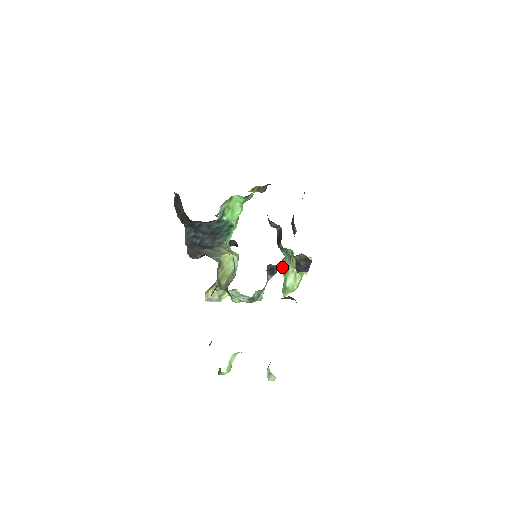
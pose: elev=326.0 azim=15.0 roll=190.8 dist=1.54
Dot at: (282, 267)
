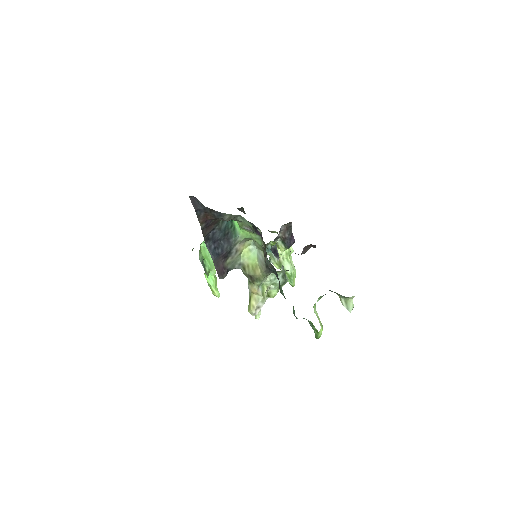
Dot at: (274, 263)
